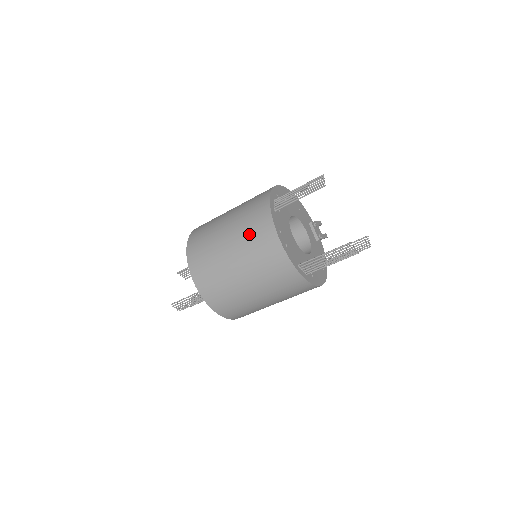
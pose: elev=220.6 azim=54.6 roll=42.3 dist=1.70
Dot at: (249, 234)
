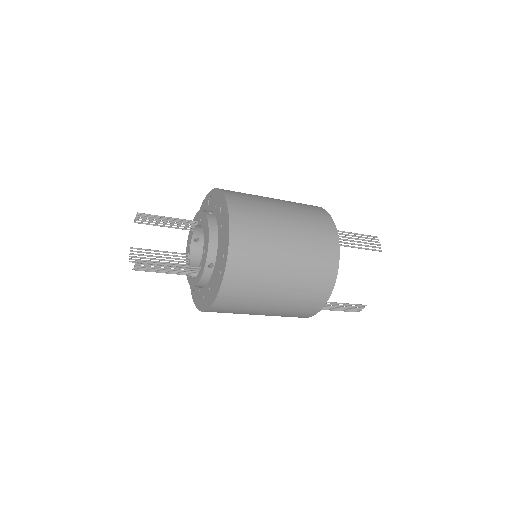
Dot at: (313, 257)
